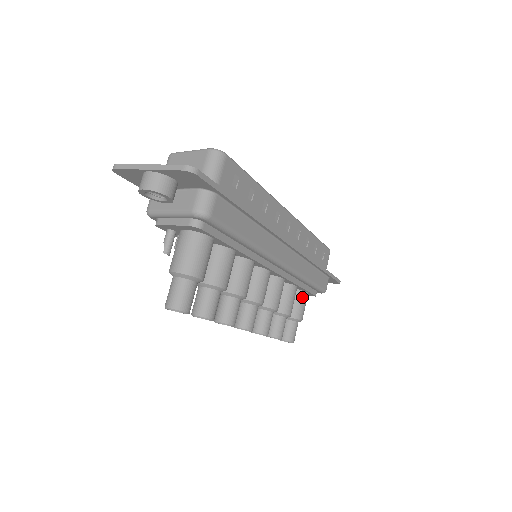
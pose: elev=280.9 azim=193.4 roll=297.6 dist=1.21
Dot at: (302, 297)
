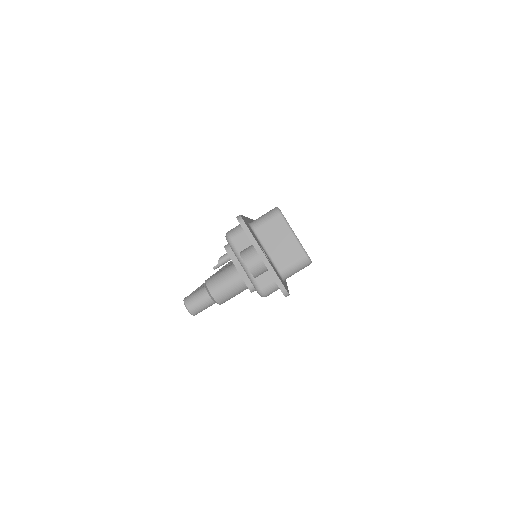
Dot at: occluded
